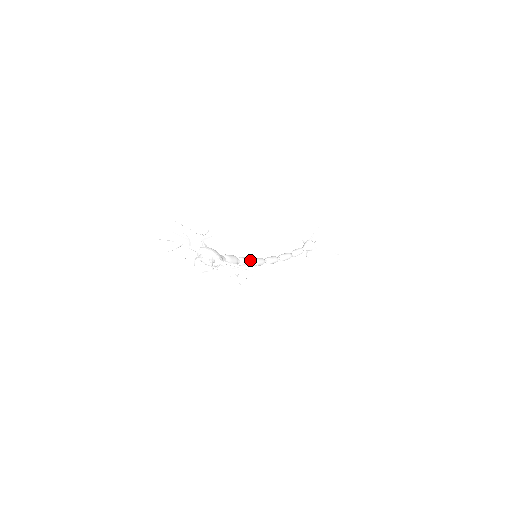
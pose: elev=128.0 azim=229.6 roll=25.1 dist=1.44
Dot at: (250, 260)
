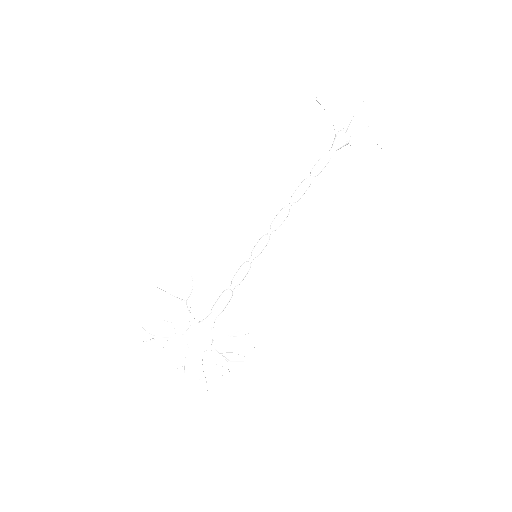
Dot at: (248, 270)
